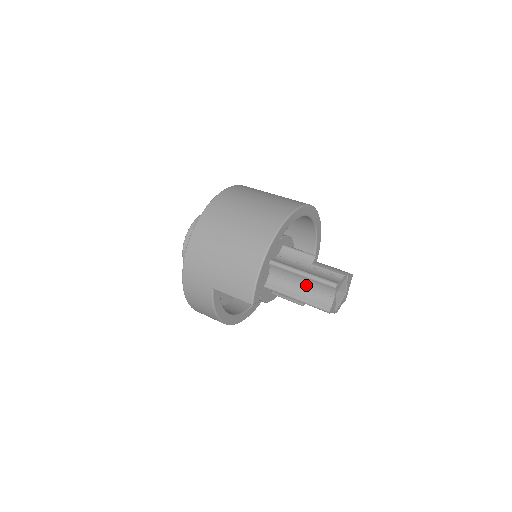
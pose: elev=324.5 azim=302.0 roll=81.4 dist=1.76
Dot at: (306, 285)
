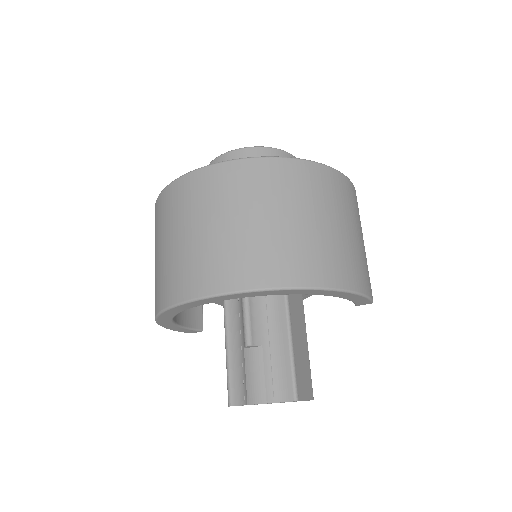
Dot at: occluded
